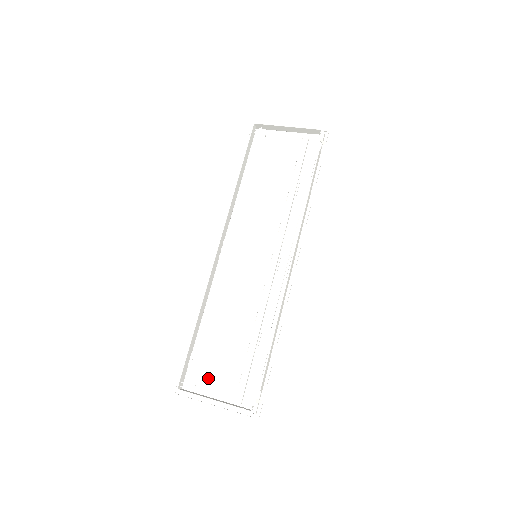
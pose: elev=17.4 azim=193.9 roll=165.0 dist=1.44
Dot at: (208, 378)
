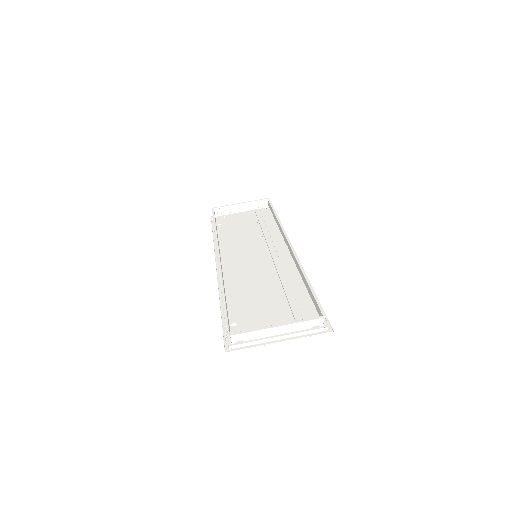
Dot at: occluded
